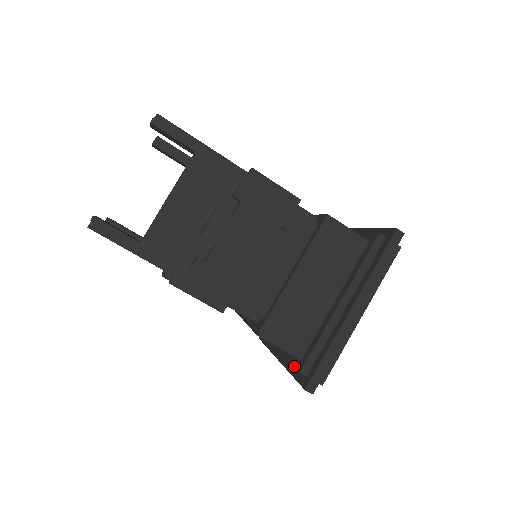
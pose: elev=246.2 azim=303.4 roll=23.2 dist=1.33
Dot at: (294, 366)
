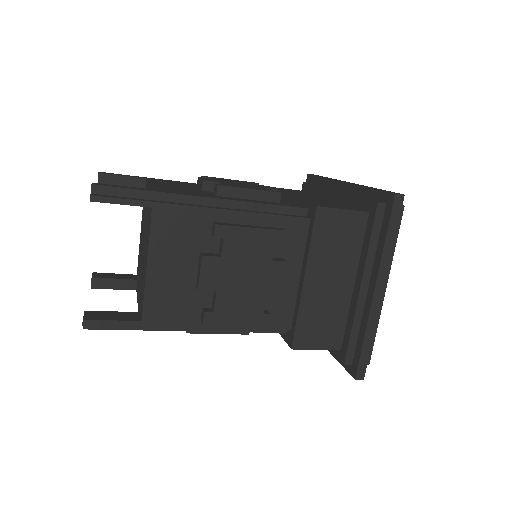
Dot at: (336, 355)
